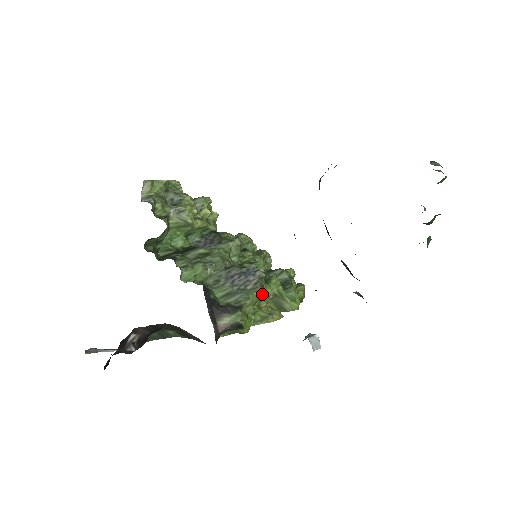
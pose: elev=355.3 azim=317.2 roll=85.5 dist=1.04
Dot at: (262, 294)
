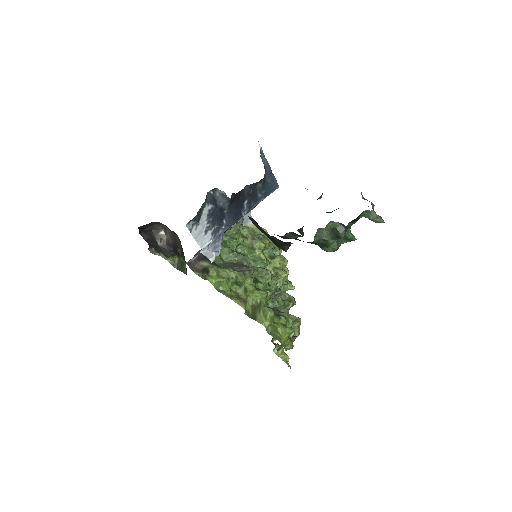
Dot at: (240, 276)
